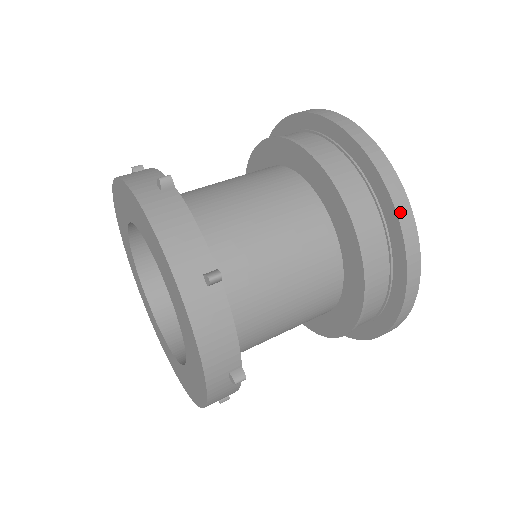
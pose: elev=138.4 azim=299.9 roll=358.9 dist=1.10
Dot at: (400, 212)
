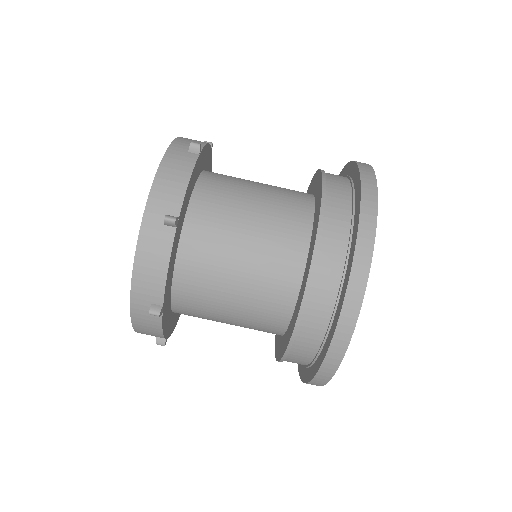
Dot at: occluded
